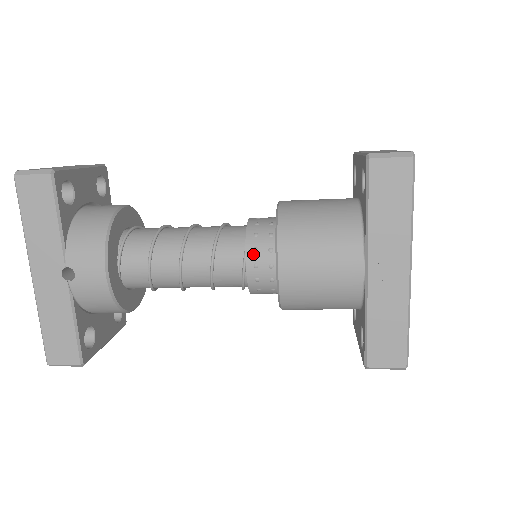
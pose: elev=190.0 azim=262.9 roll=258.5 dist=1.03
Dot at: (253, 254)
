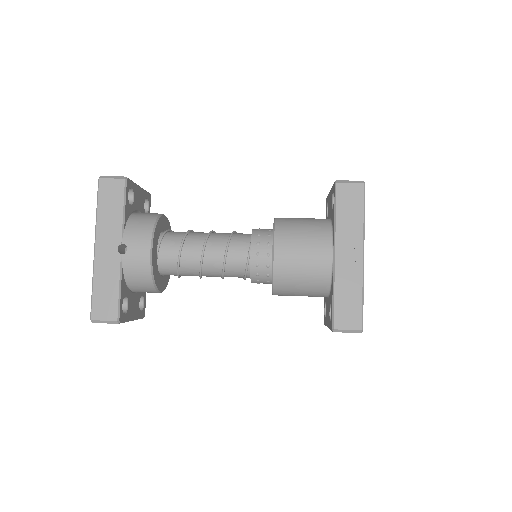
Dot at: (256, 246)
